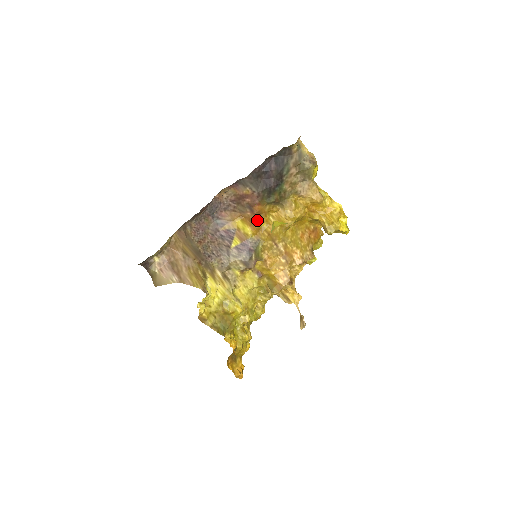
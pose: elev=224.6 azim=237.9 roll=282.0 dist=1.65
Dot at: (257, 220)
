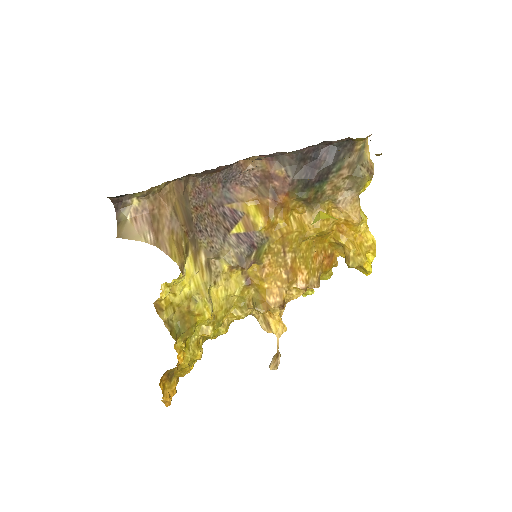
Dot at: (276, 213)
